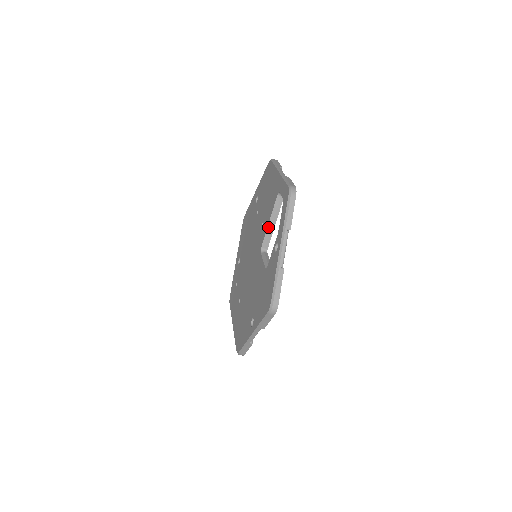
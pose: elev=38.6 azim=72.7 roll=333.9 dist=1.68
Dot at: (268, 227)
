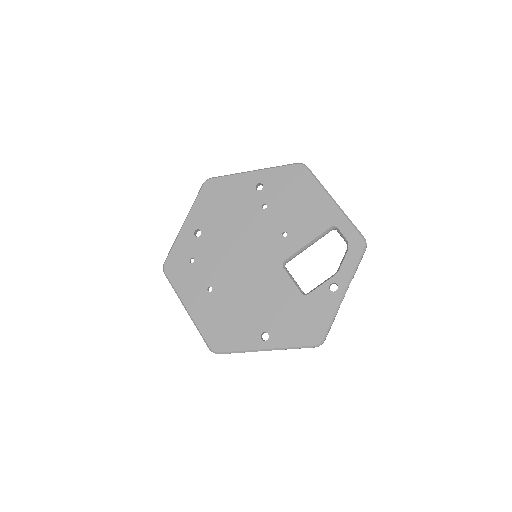
Dot at: (303, 248)
